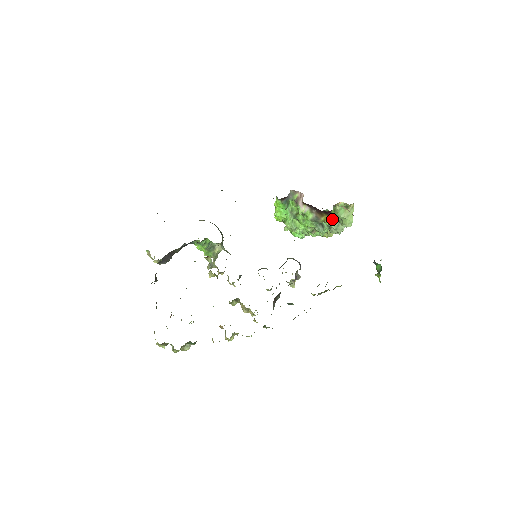
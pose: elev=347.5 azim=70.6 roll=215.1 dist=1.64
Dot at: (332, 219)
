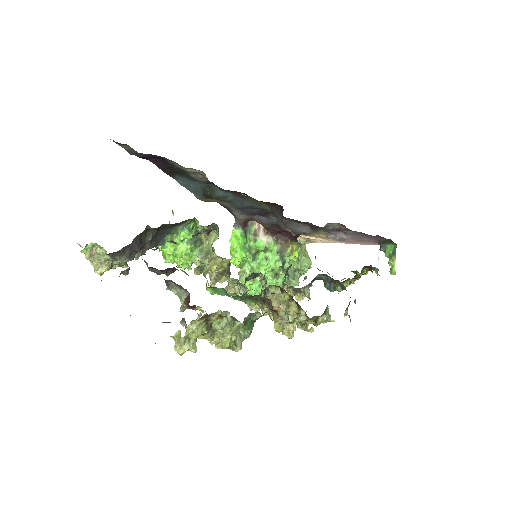
Dot at: occluded
